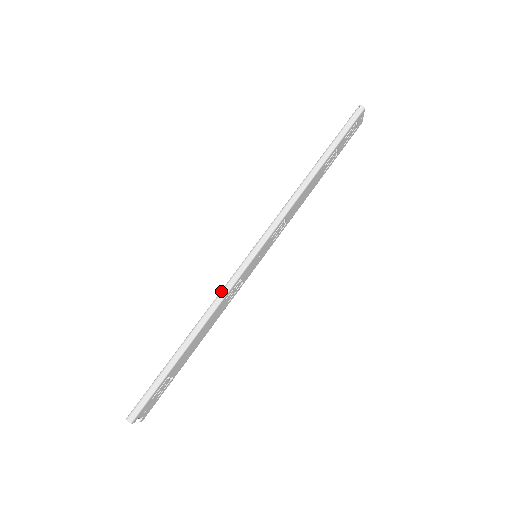
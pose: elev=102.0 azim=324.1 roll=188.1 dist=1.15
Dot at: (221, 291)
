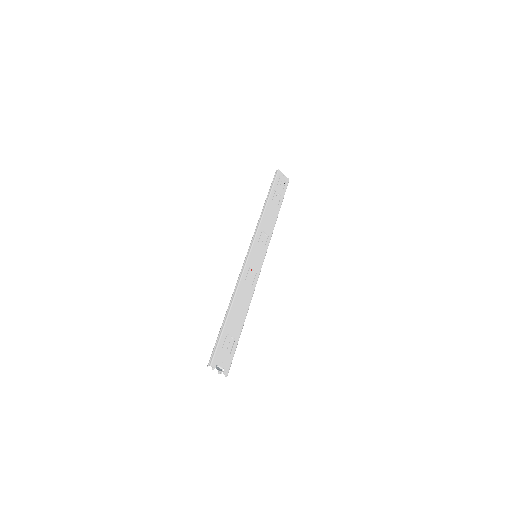
Dot at: (238, 277)
